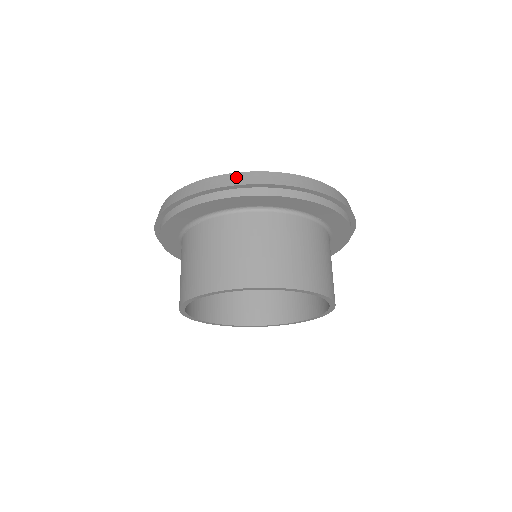
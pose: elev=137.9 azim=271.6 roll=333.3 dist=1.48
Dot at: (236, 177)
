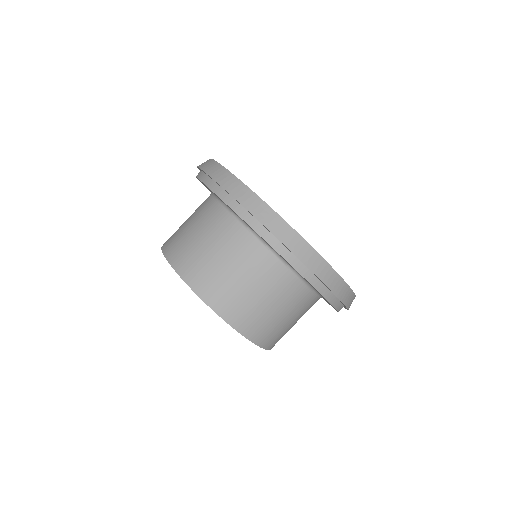
Dot at: (218, 170)
